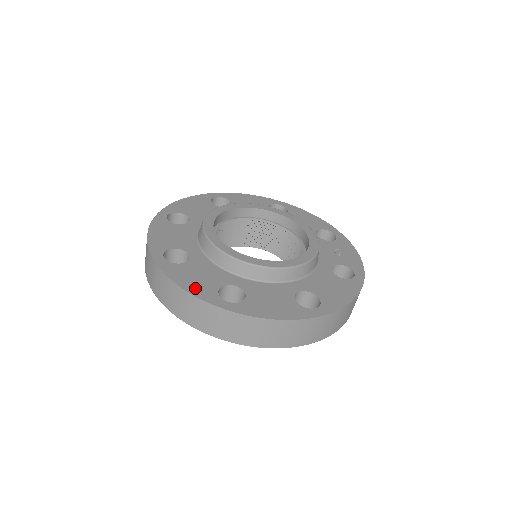
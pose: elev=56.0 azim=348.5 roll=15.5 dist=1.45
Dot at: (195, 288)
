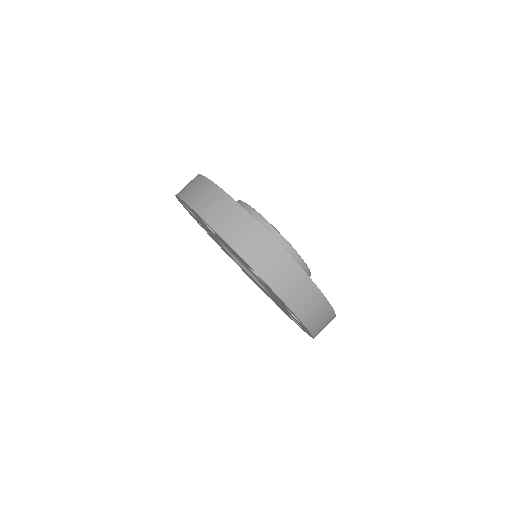
Dot at: occluded
